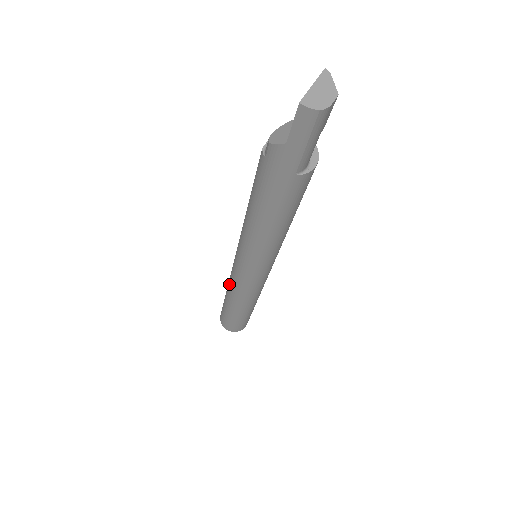
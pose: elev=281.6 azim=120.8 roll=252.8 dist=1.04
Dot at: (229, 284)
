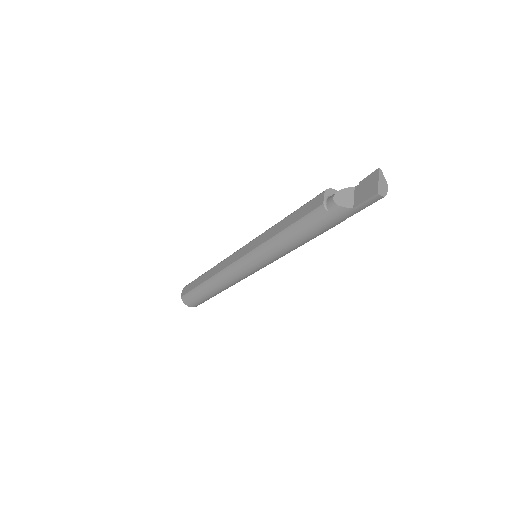
Dot at: (219, 275)
